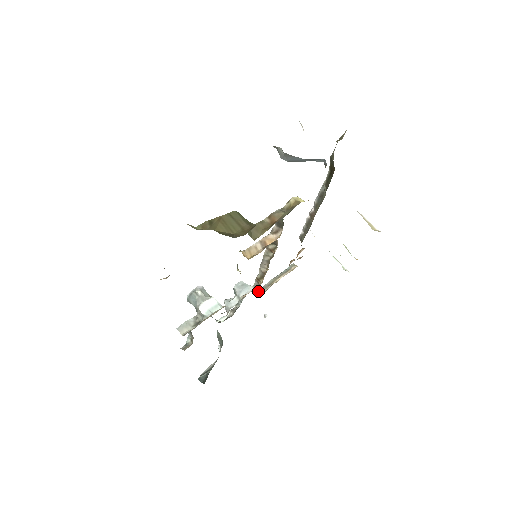
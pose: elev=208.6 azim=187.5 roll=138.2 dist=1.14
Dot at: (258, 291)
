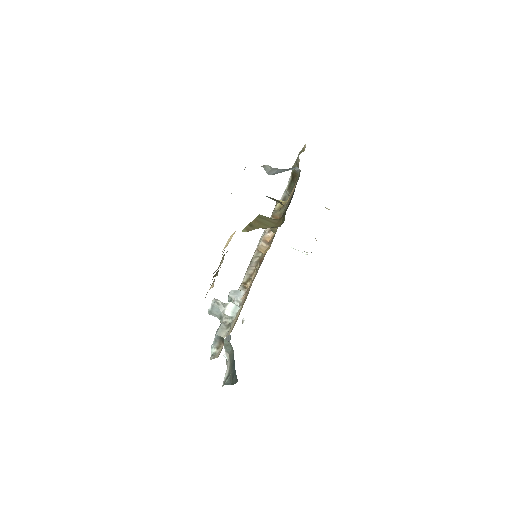
Dot at: occluded
